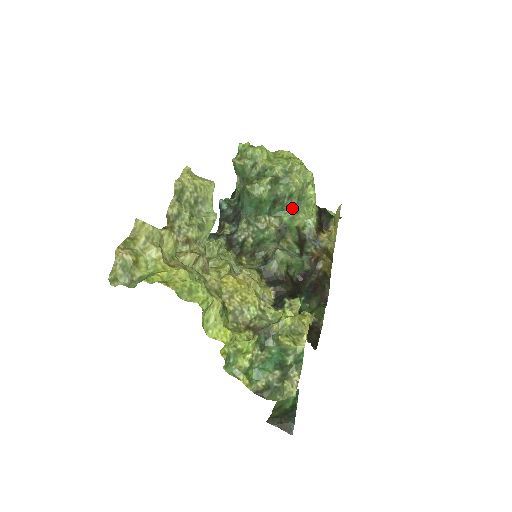
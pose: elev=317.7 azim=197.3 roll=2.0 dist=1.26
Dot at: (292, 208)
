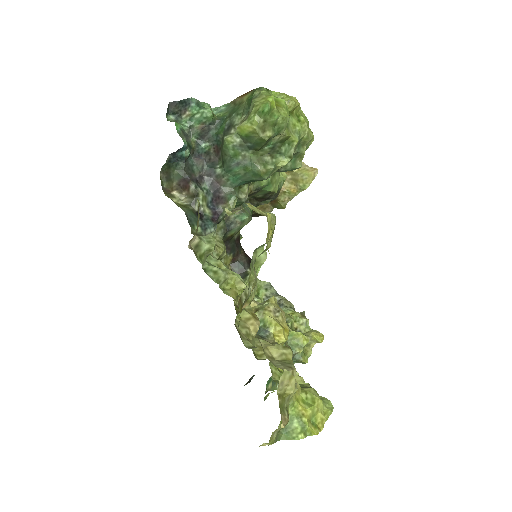
Dot at: occluded
